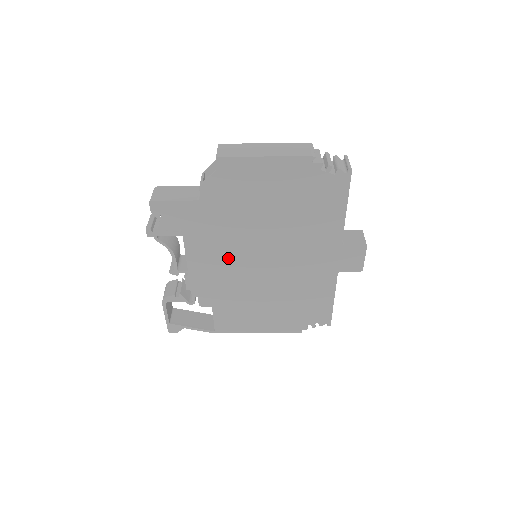
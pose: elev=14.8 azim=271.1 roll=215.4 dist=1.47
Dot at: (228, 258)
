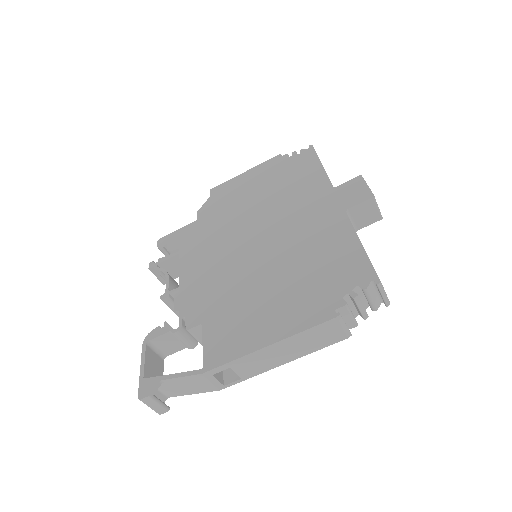
Dot at: (220, 254)
